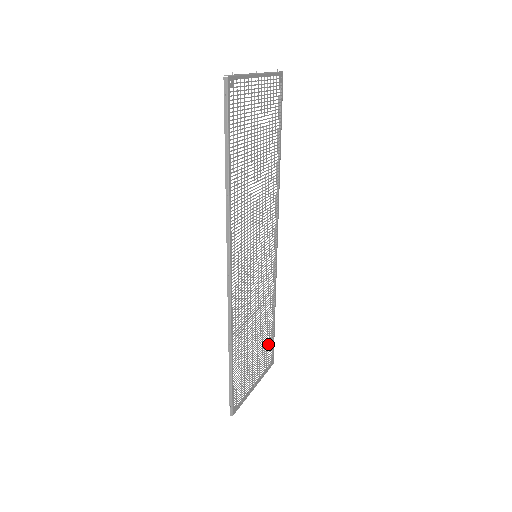
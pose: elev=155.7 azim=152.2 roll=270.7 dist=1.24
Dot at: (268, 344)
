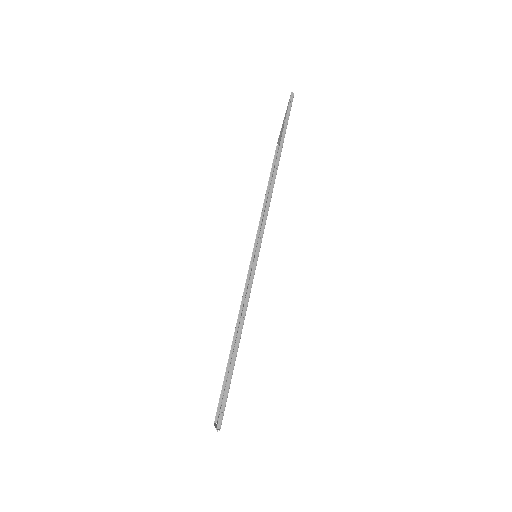
Dot at: occluded
